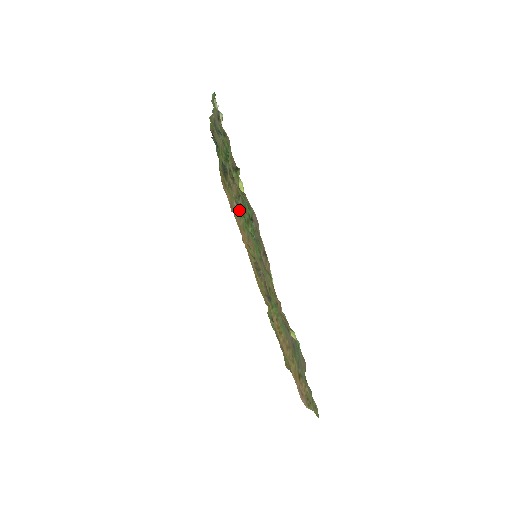
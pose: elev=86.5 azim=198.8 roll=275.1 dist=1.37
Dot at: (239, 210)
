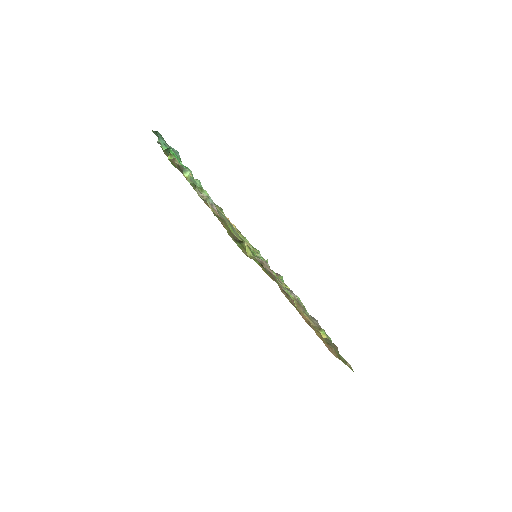
Dot at: occluded
